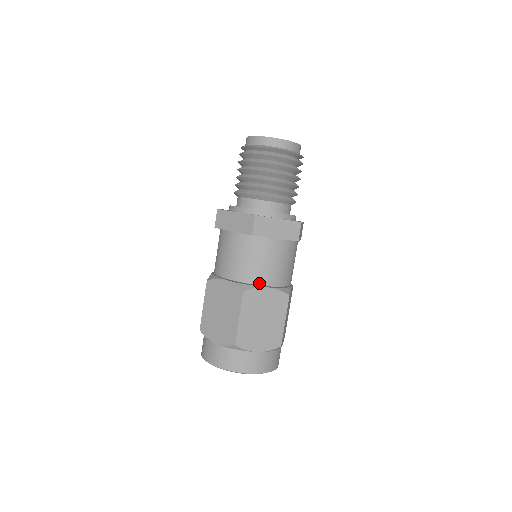
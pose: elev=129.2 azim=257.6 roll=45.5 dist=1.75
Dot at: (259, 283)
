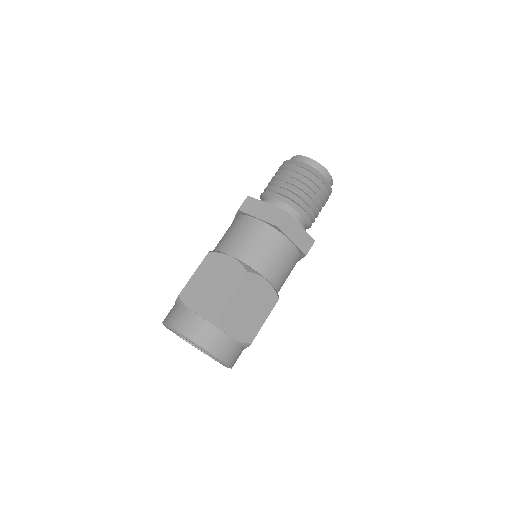
Dot at: (227, 252)
